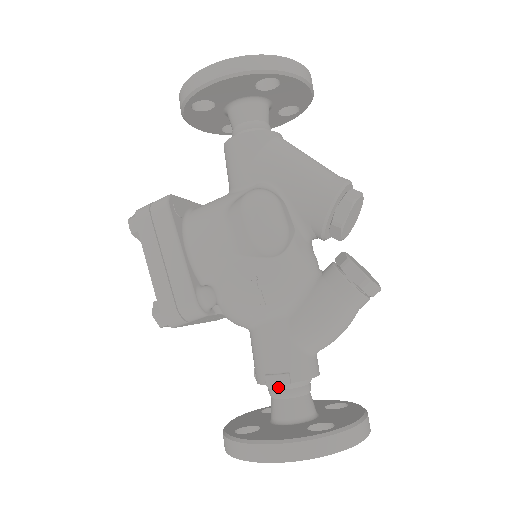
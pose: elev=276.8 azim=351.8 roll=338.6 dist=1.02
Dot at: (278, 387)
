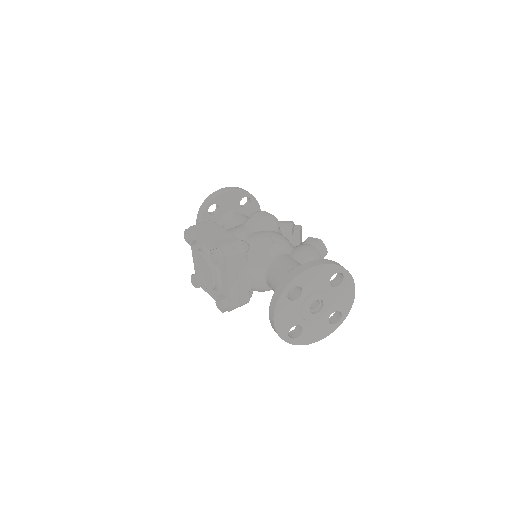
Dot at: occluded
